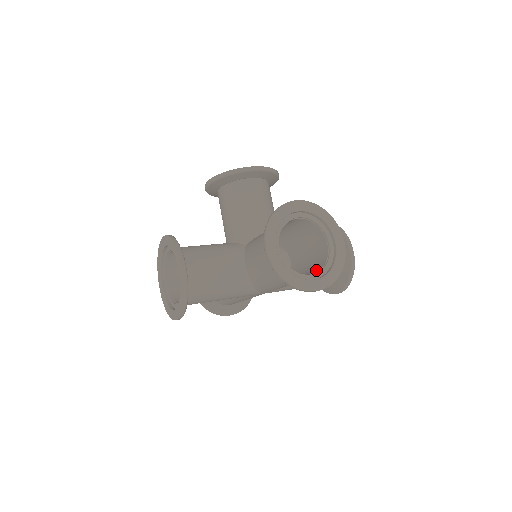
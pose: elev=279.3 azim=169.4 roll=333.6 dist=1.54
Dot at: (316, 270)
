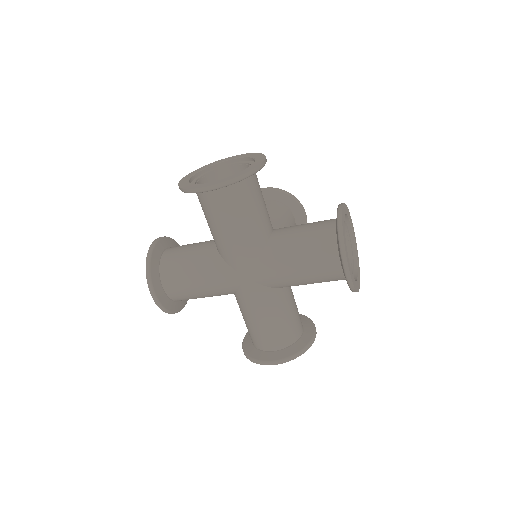
Dot at: (233, 189)
